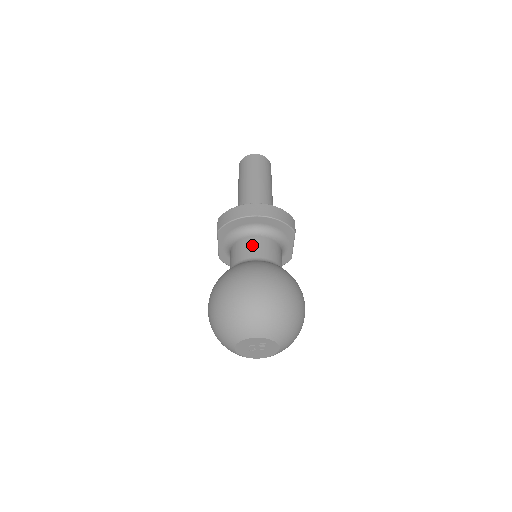
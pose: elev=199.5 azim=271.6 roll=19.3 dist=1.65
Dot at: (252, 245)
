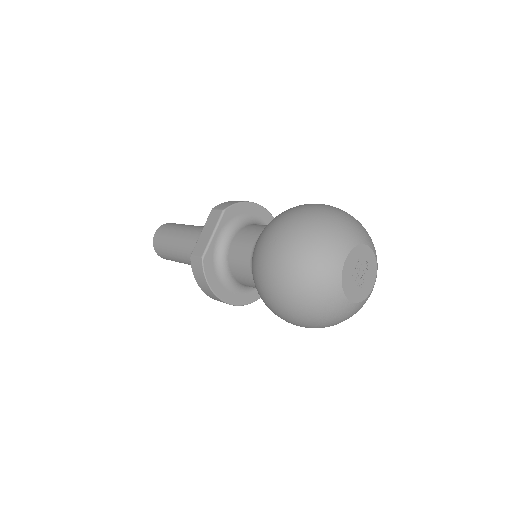
Dot at: occluded
